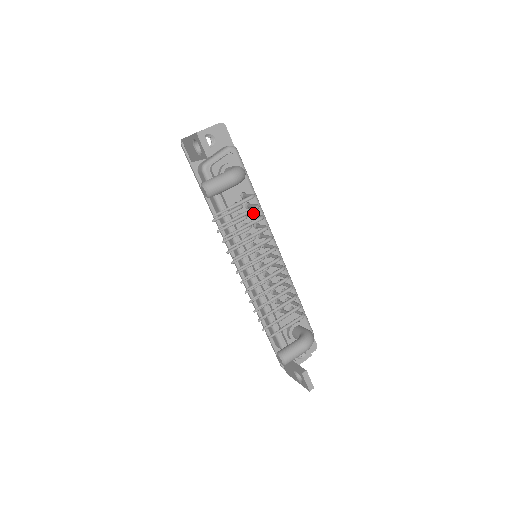
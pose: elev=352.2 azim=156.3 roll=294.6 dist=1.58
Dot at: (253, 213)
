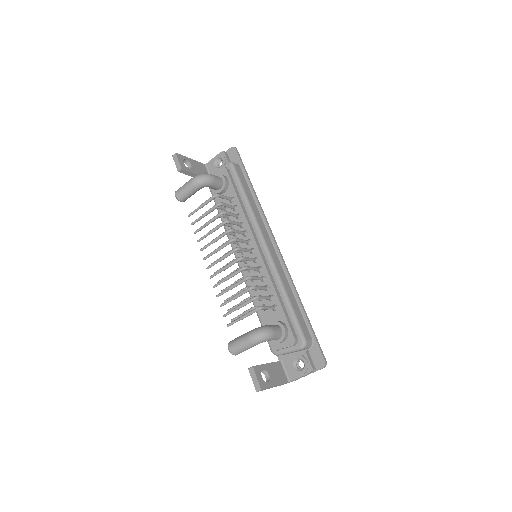
Dot at: (239, 214)
